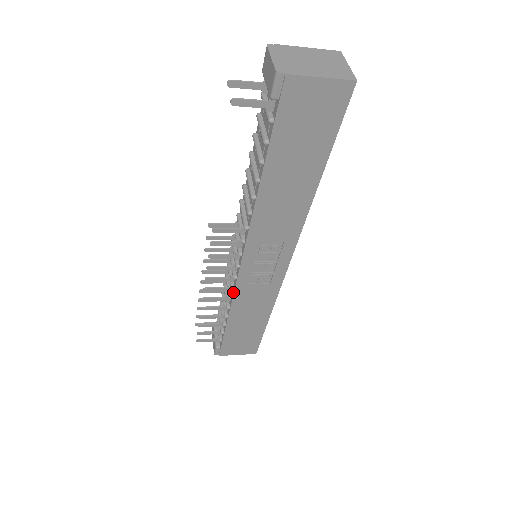
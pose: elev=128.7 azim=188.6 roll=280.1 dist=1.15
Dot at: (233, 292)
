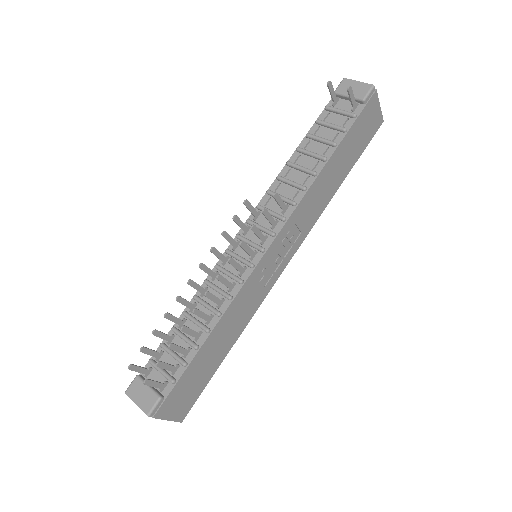
Dot at: (239, 287)
